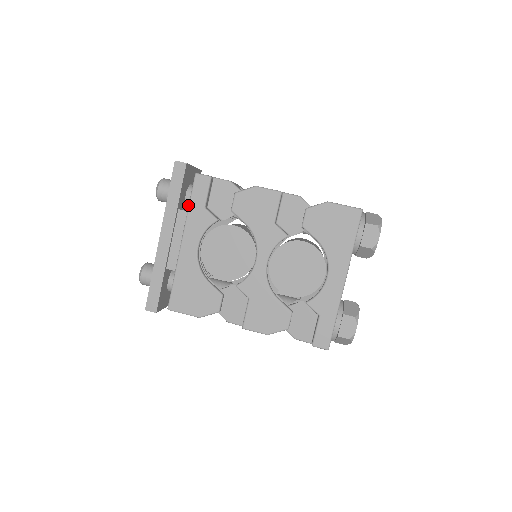
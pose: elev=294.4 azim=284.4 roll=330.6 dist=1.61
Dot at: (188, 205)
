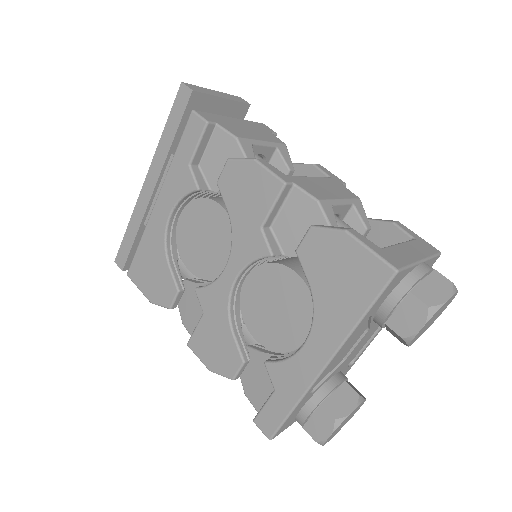
Dot at: occluded
